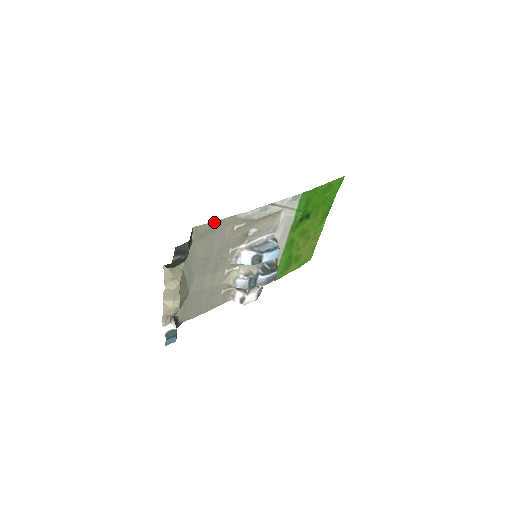
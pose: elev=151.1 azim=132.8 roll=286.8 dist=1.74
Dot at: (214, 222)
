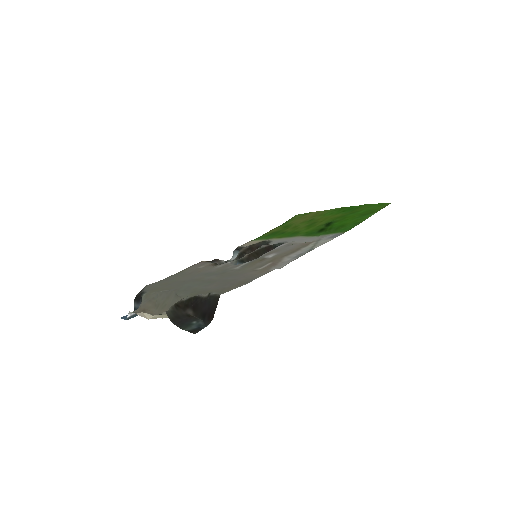
Dot at: (245, 284)
